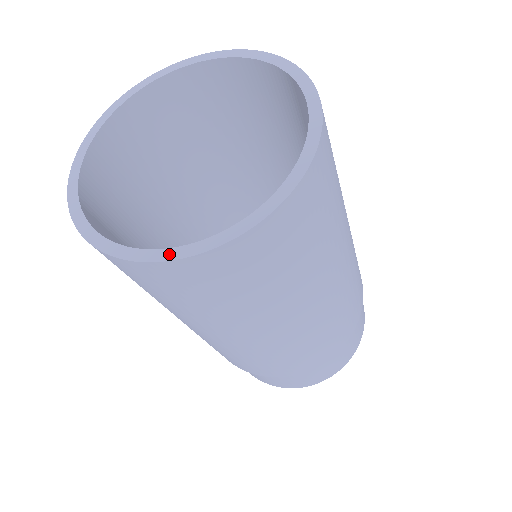
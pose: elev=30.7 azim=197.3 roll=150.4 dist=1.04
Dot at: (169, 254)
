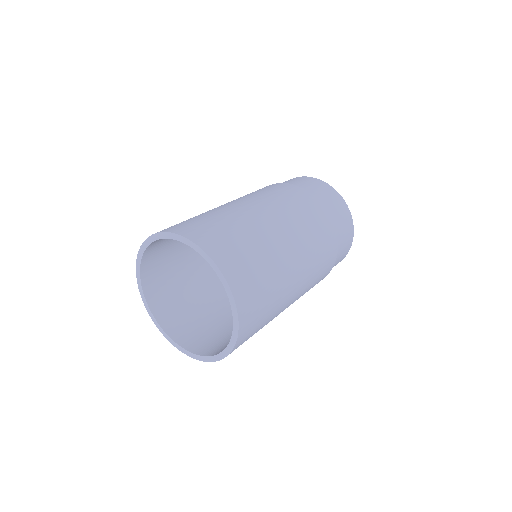
Dot at: (182, 350)
